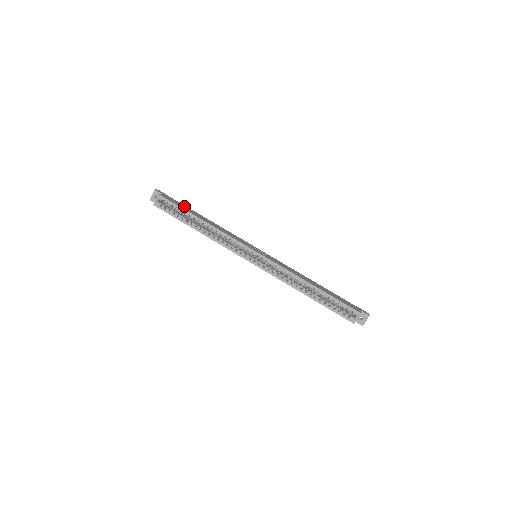
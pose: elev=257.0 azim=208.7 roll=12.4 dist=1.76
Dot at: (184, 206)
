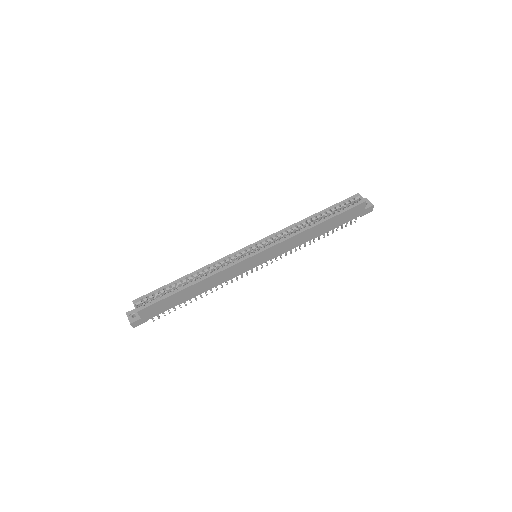
Dot at: occluded
